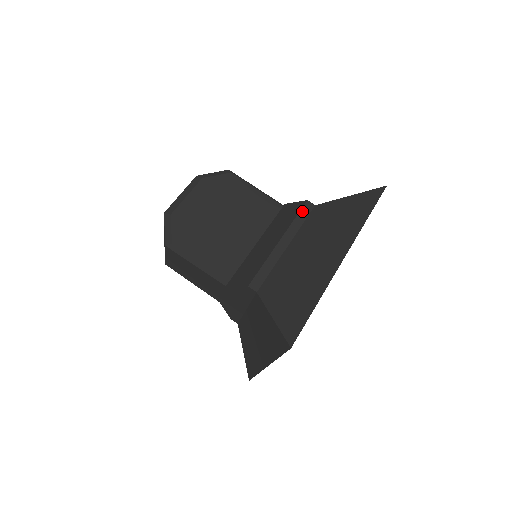
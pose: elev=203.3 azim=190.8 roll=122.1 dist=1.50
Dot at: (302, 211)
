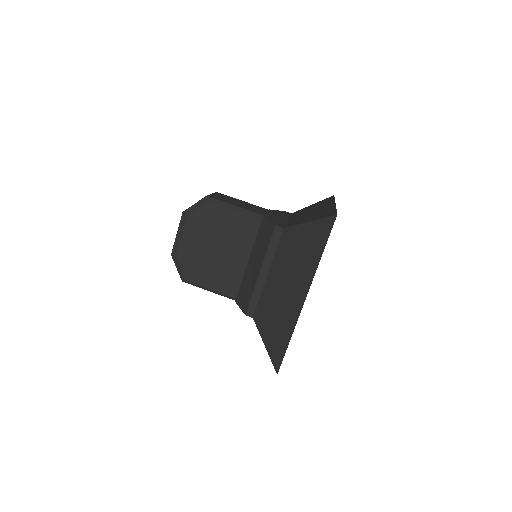
Dot at: (273, 238)
